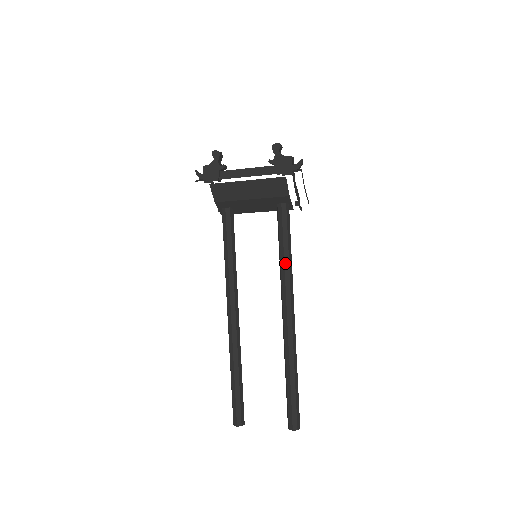
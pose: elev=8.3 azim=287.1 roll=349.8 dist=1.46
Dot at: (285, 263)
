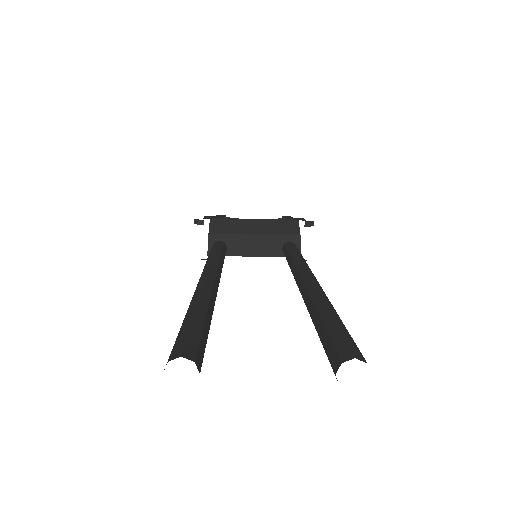
Dot at: (299, 256)
